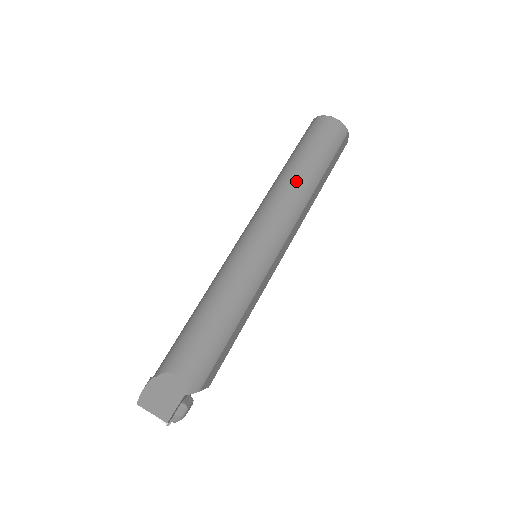
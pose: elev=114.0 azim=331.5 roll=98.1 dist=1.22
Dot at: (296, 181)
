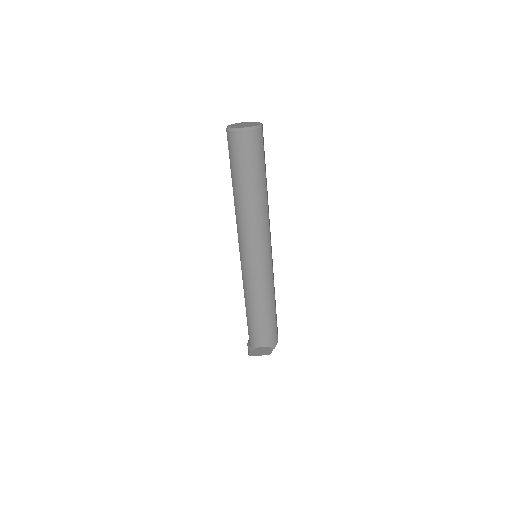
Dot at: (253, 205)
